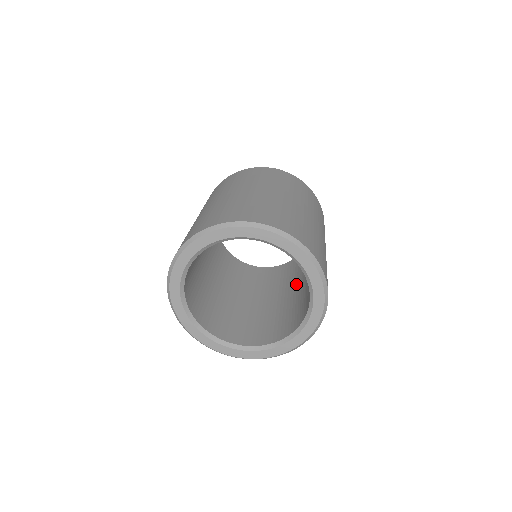
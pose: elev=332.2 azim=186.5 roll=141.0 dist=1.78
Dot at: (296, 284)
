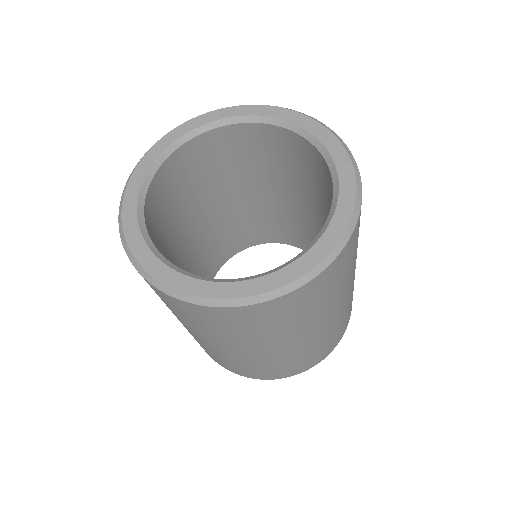
Dot at: occluded
